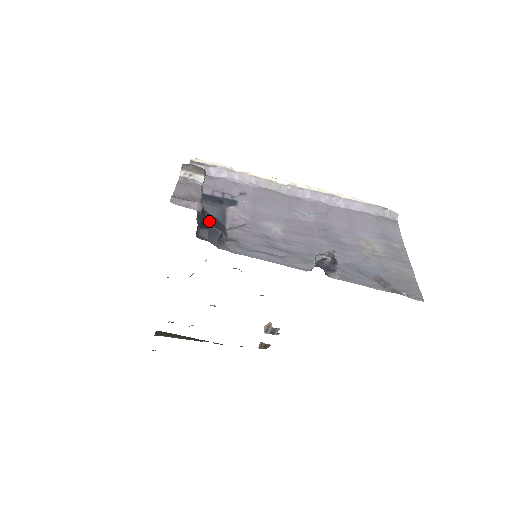
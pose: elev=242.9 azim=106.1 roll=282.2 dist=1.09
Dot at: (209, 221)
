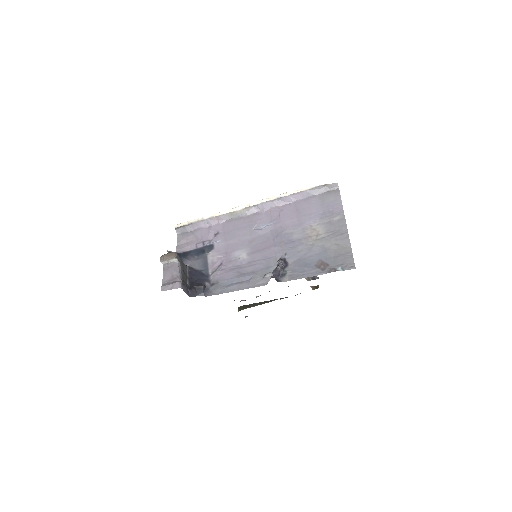
Dot at: (196, 278)
